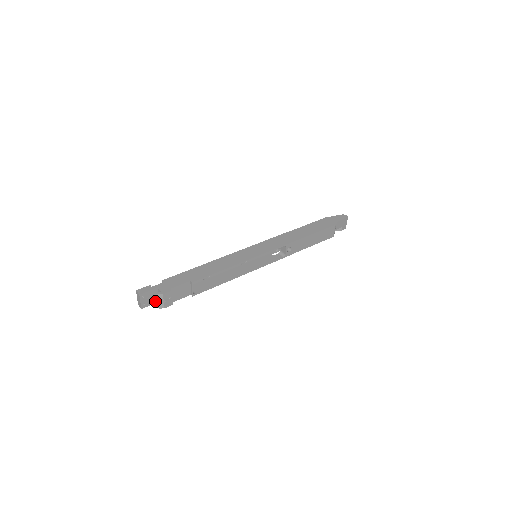
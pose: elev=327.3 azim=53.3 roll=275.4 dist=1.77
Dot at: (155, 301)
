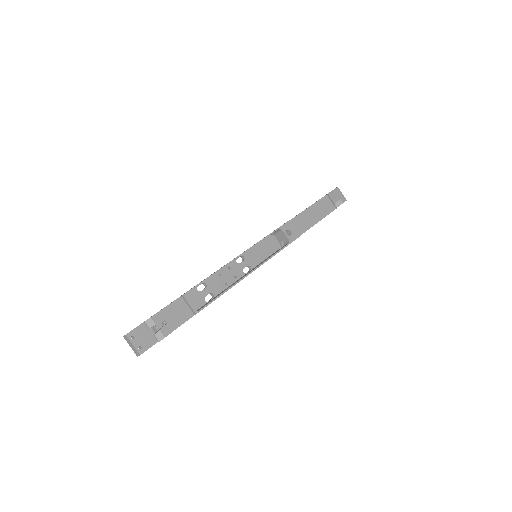
Dot at: (154, 341)
